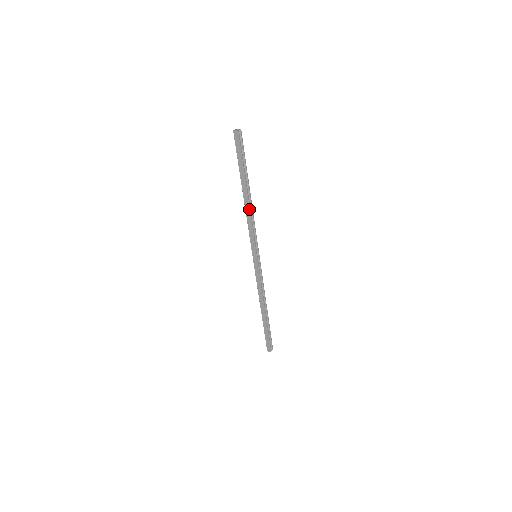
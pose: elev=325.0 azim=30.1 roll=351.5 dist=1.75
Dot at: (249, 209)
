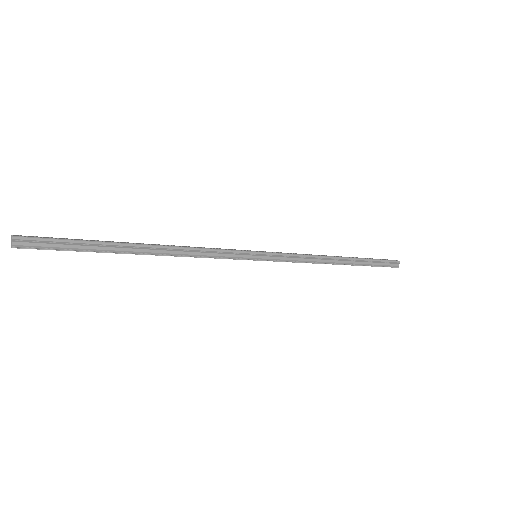
Dot at: occluded
